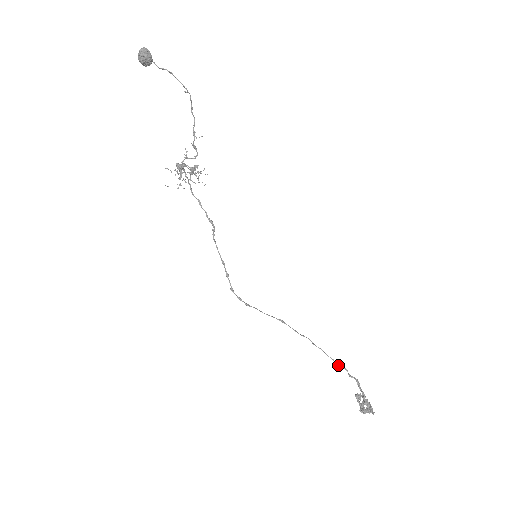
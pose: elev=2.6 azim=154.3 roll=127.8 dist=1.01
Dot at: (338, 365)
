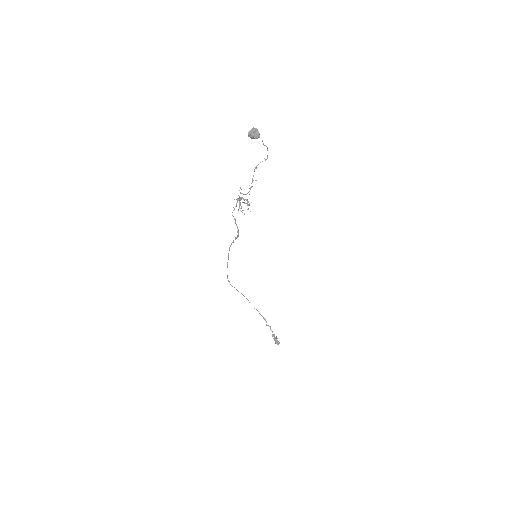
Dot at: (265, 319)
